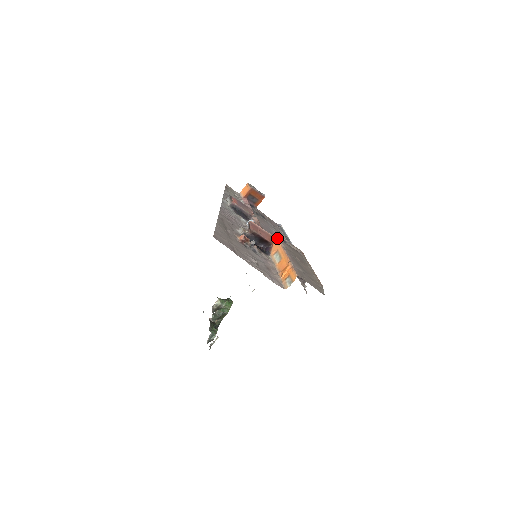
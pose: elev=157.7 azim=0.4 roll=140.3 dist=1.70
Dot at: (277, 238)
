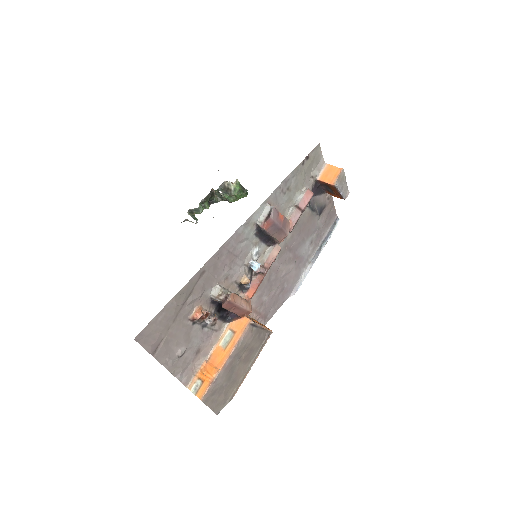
Dot at: (249, 321)
